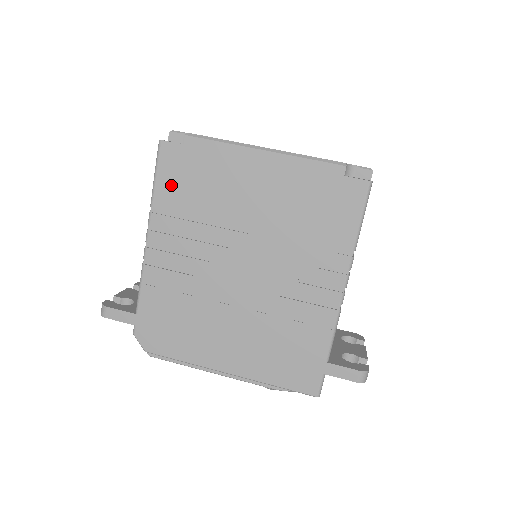
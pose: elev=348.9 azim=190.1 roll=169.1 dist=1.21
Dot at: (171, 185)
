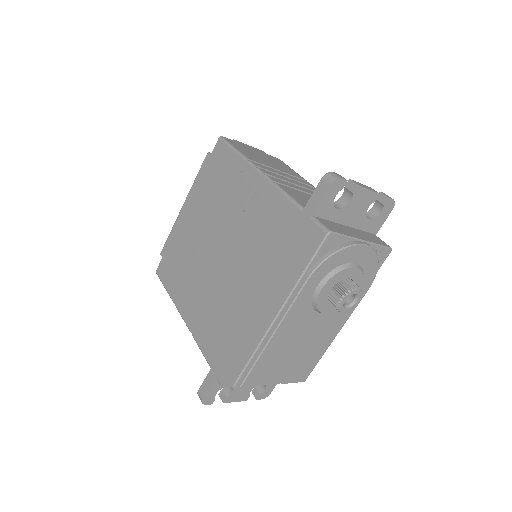
Dot at: (171, 279)
